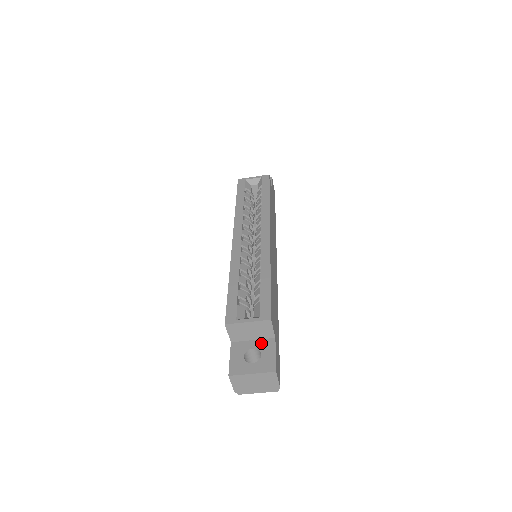
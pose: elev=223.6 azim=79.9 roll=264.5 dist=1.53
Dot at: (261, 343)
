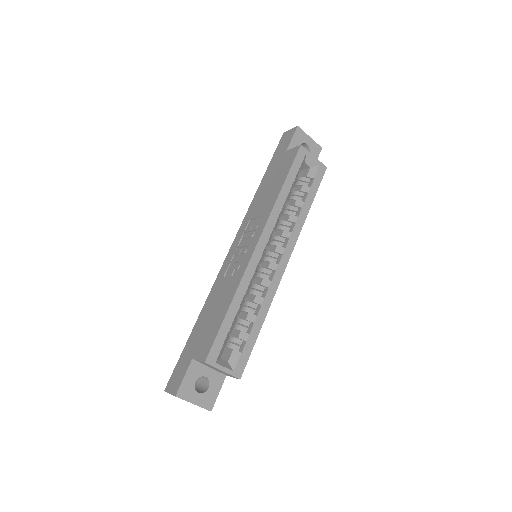
Dot at: (214, 375)
